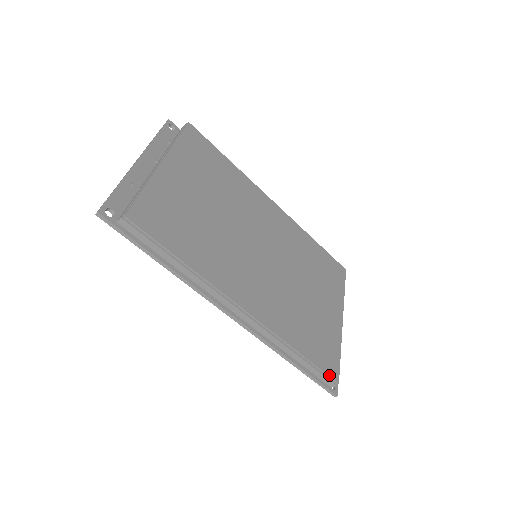
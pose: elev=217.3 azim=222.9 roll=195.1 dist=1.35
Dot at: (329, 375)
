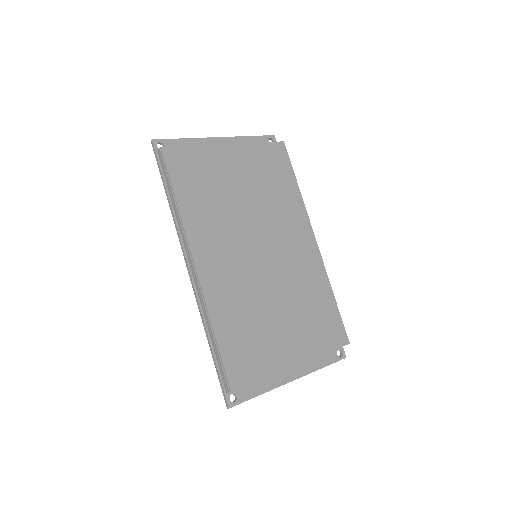
Dot at: (228, 377)
